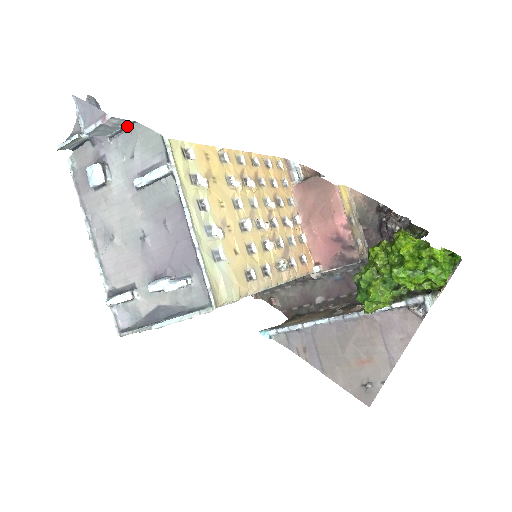
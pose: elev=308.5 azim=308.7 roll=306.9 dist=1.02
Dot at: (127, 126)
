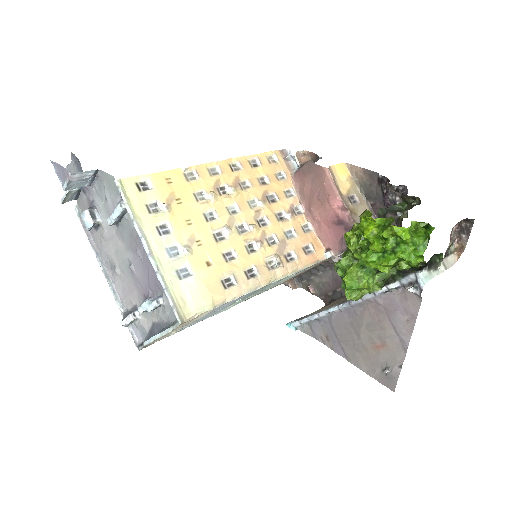
Dot at: (93, 175)
